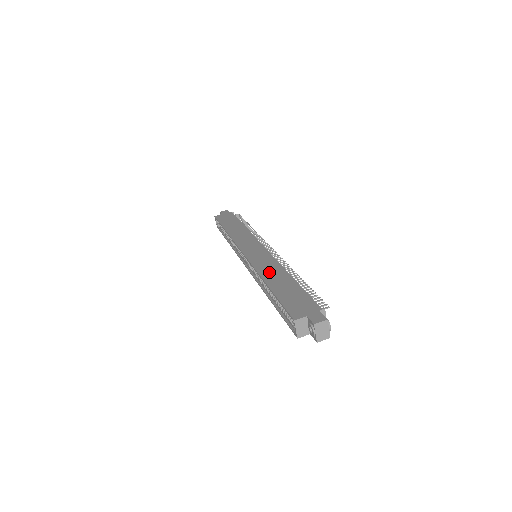
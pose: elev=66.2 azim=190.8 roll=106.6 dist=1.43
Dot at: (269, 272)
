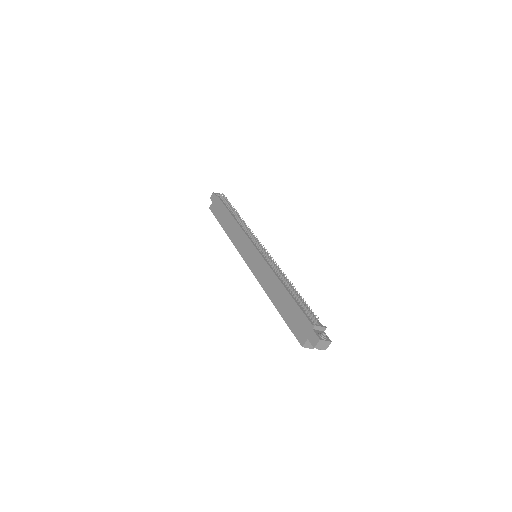
Dot at: (270, 287)
